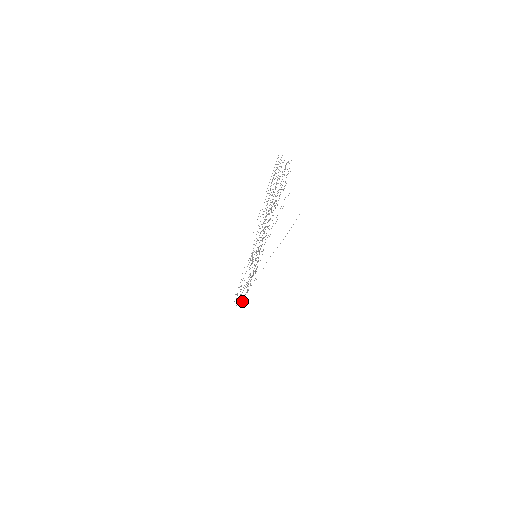
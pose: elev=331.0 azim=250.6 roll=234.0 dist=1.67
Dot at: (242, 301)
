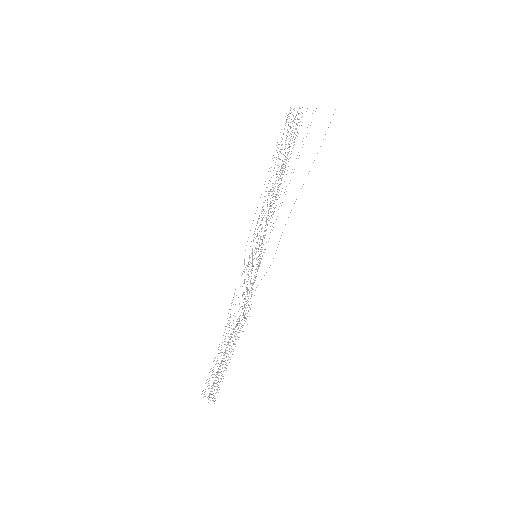
Dot at: occluded
